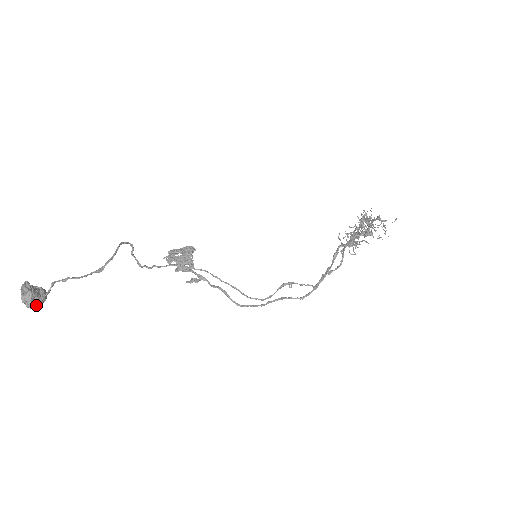
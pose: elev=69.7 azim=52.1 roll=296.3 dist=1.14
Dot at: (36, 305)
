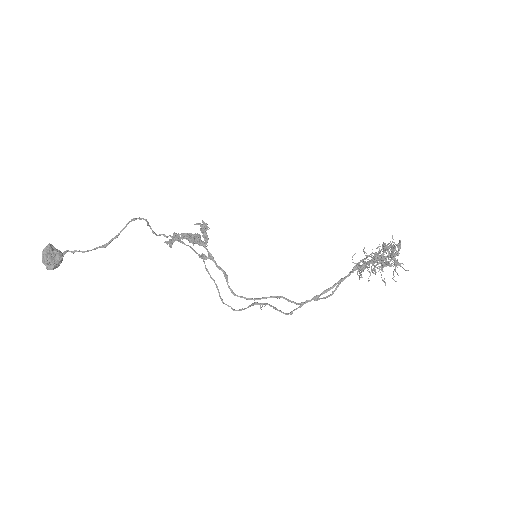
Dot at: (51, 267)
